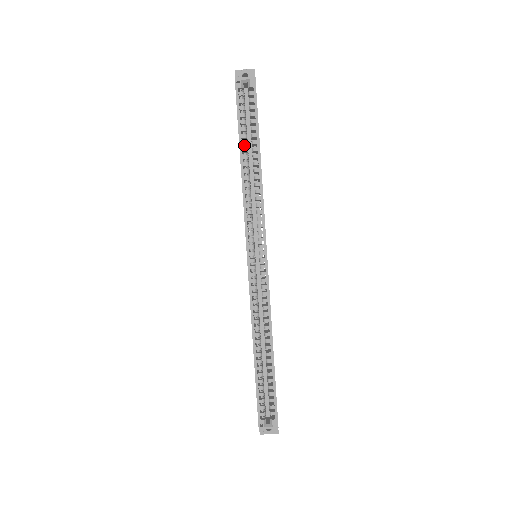
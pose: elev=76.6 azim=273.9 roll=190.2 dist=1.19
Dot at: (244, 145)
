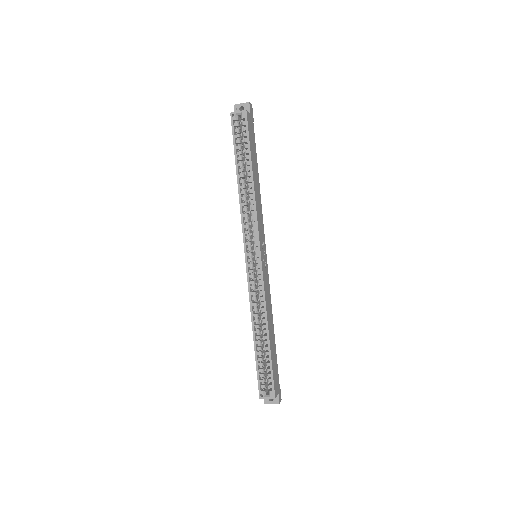
Dot at: (240, 166)
